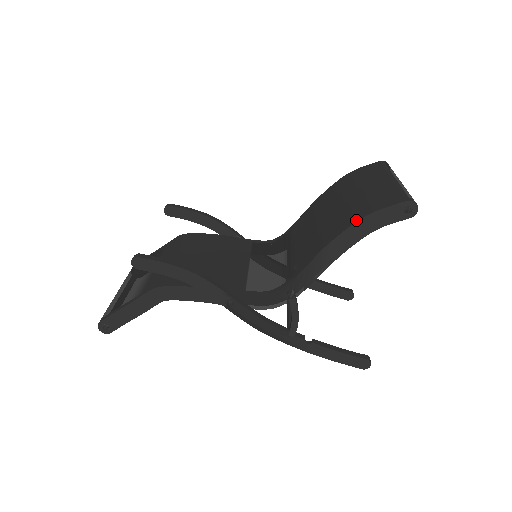
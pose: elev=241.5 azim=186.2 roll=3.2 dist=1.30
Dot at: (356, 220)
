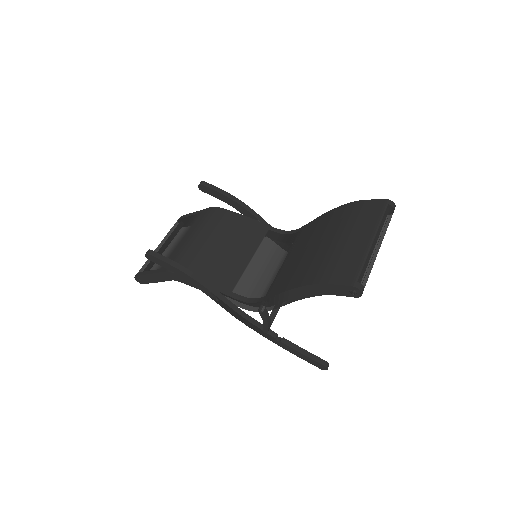
Dot at: (310, 283)
